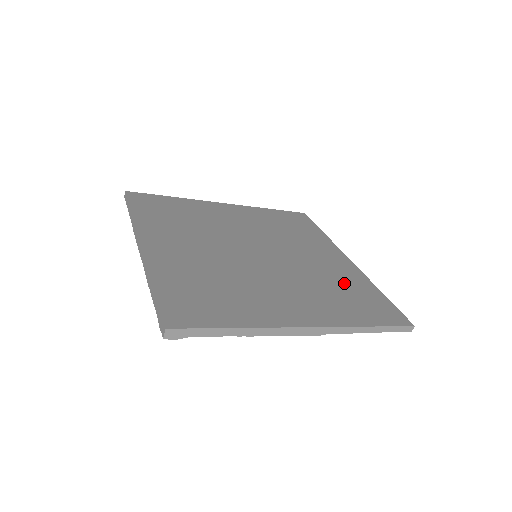
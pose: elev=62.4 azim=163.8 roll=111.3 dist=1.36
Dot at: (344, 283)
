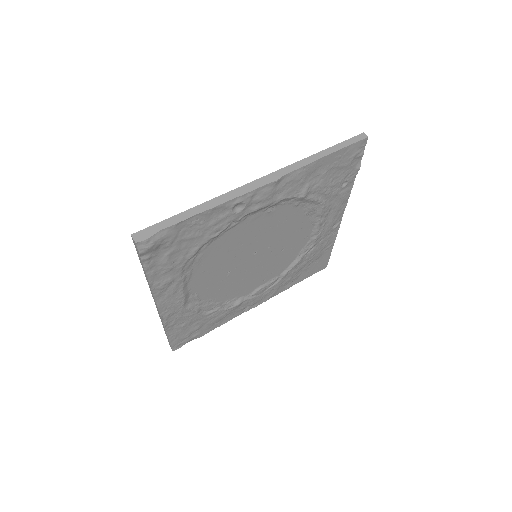
Dot at: occluded
